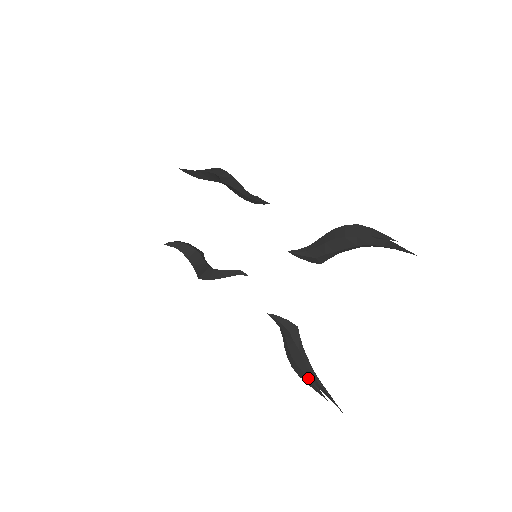
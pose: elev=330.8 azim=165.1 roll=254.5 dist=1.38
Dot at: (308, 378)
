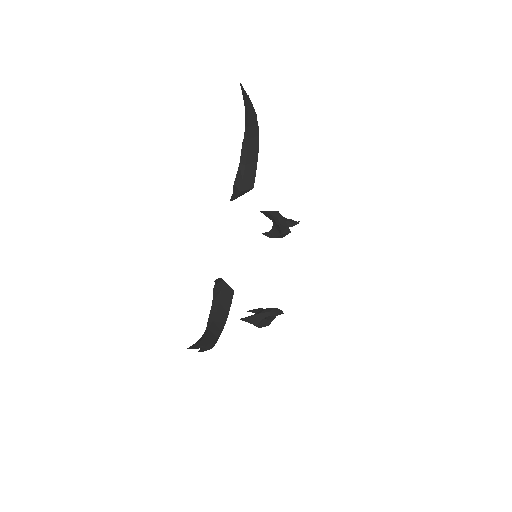
Dot at: occluded
